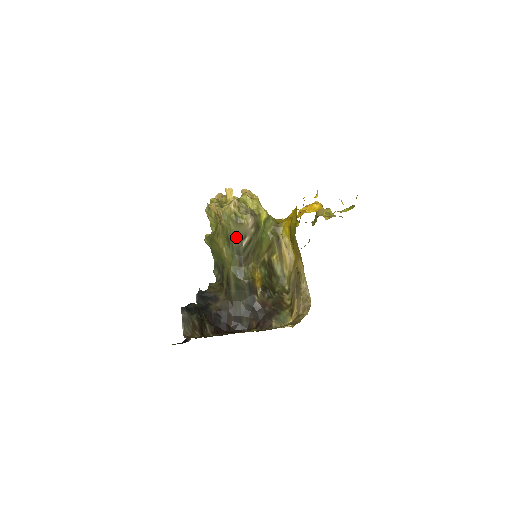
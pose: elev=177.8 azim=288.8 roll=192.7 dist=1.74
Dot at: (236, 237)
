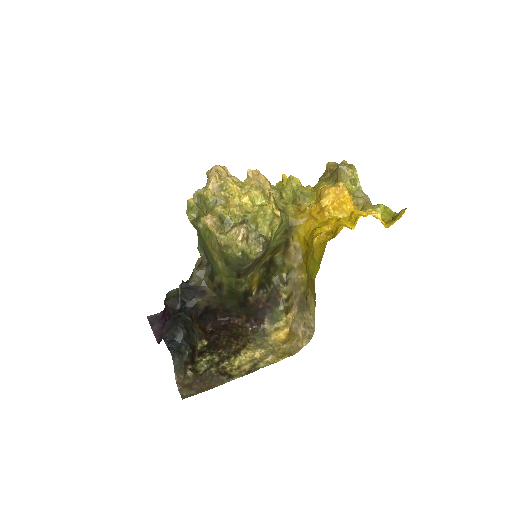
Dot at: (238, 264)
